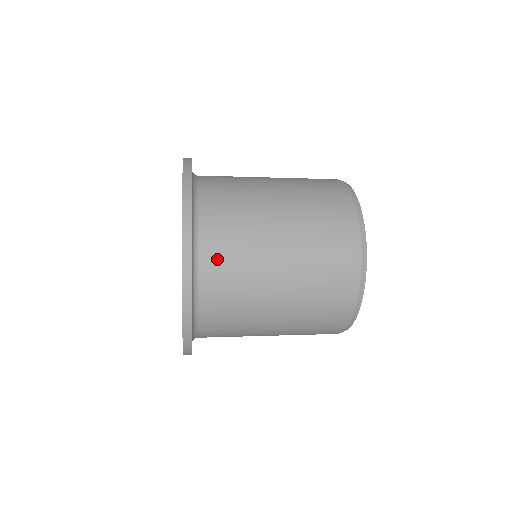
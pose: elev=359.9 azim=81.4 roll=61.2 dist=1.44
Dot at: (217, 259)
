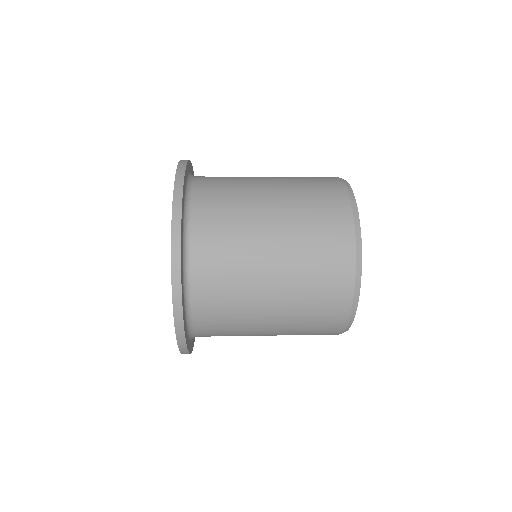
Dot at: (208, 202)
